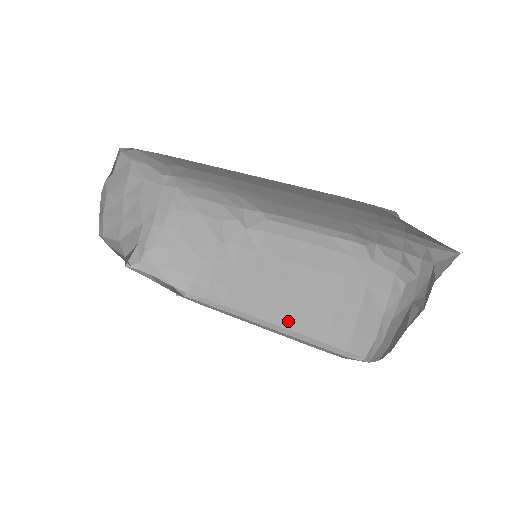
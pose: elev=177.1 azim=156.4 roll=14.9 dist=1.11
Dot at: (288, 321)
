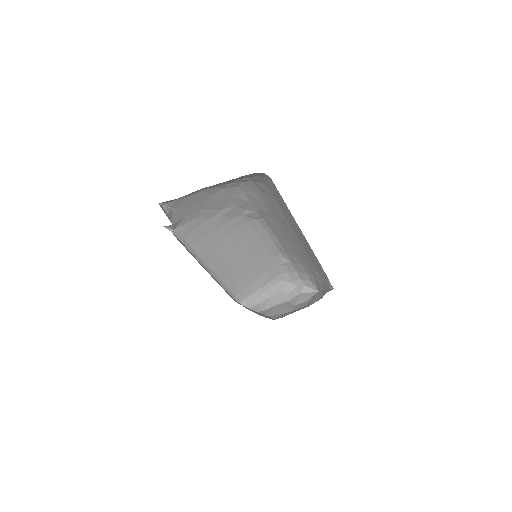
Dot at: (220, 272)
